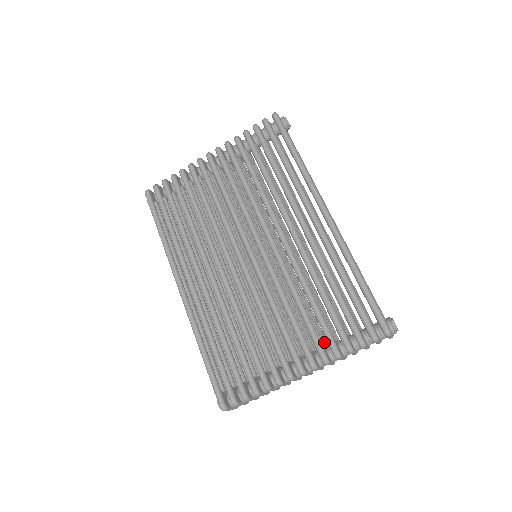
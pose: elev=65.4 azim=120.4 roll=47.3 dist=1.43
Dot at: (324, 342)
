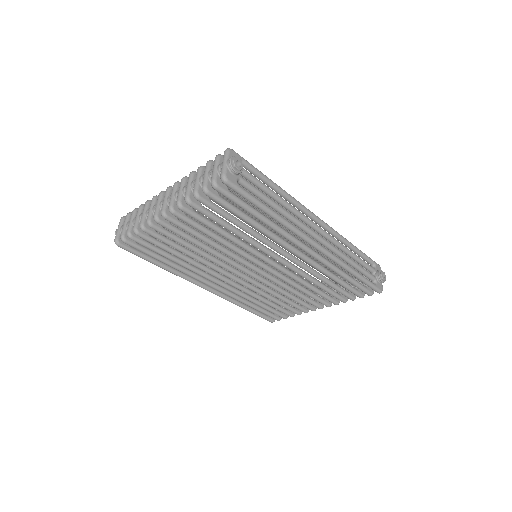
Dot at: occluded
